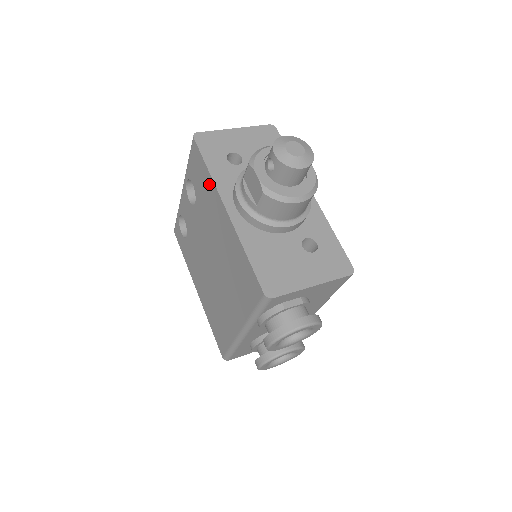
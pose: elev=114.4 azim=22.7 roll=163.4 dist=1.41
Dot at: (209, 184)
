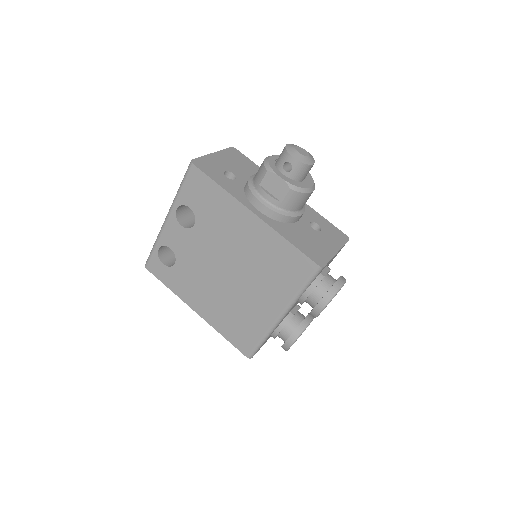
Dot at: (223, 199)
